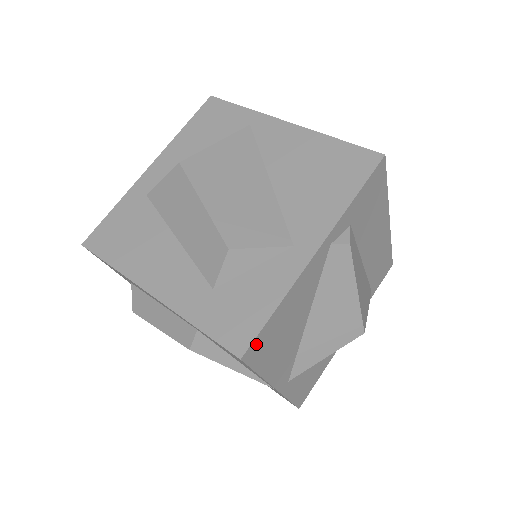
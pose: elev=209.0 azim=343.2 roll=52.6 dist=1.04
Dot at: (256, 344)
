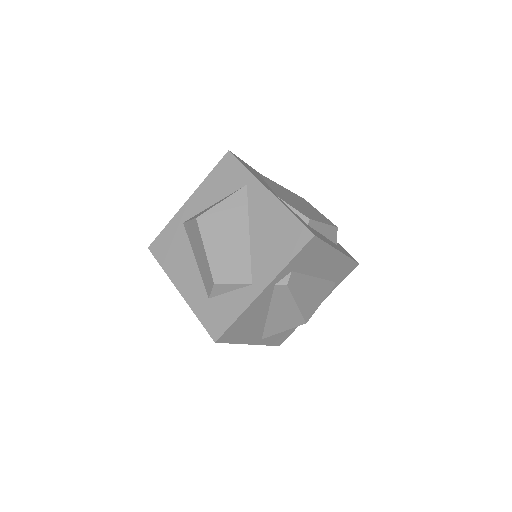
Dot at: (225, 335)
